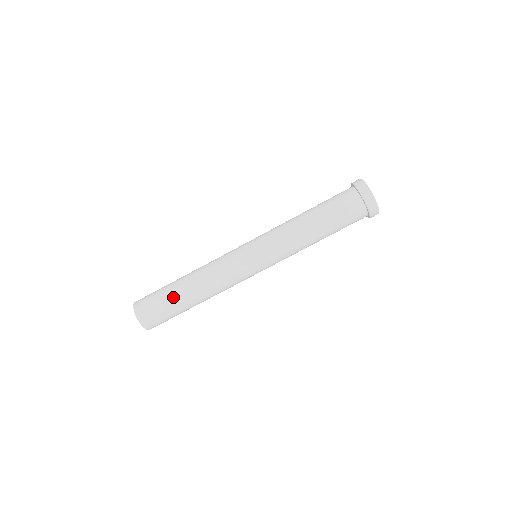
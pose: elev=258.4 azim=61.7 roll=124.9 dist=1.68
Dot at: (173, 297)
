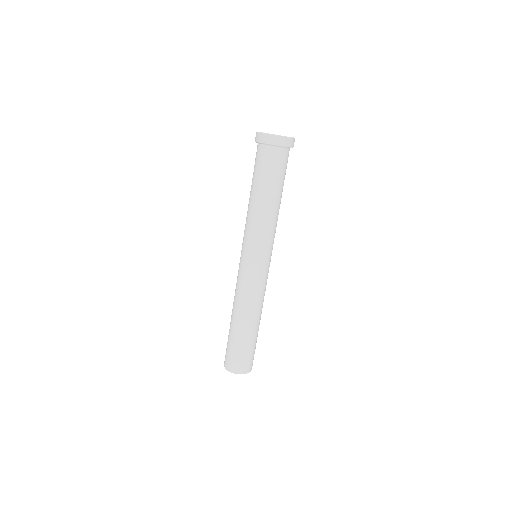
Dot at: (232, 335)
